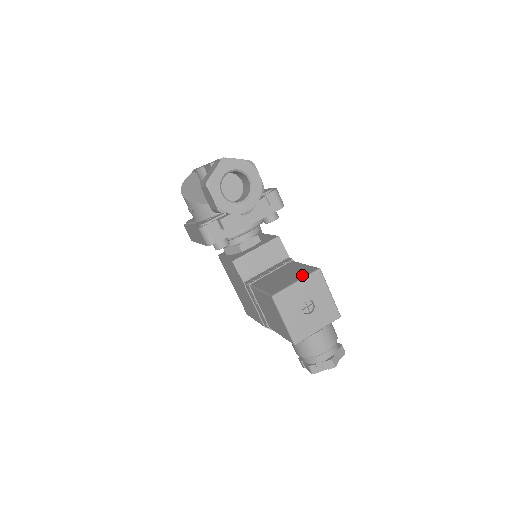
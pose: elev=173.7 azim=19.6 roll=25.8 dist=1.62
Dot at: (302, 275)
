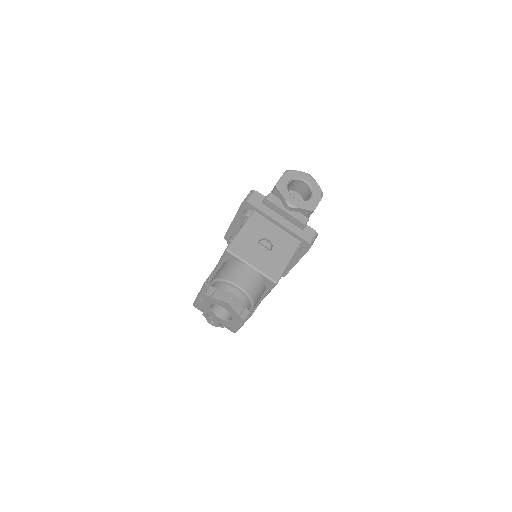
Dot at: occluded
